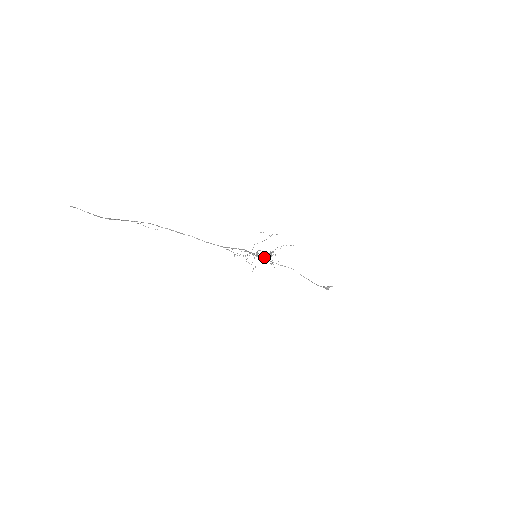
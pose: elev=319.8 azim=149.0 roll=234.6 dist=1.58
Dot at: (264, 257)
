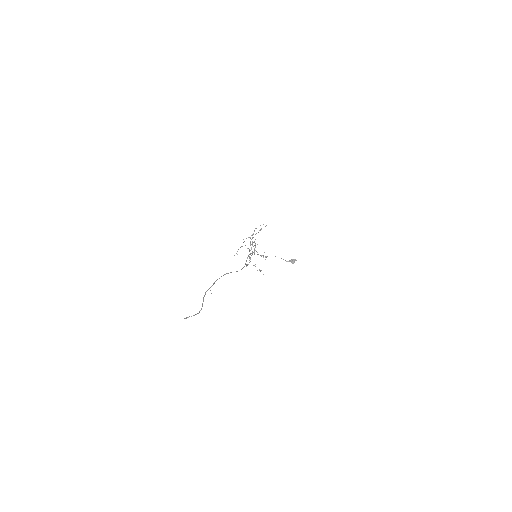
Dot at: occluded
